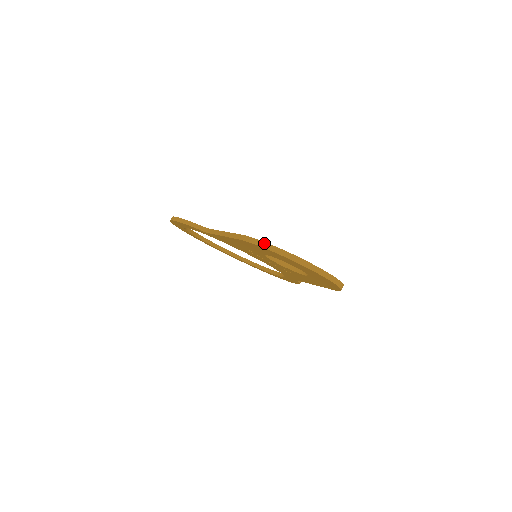
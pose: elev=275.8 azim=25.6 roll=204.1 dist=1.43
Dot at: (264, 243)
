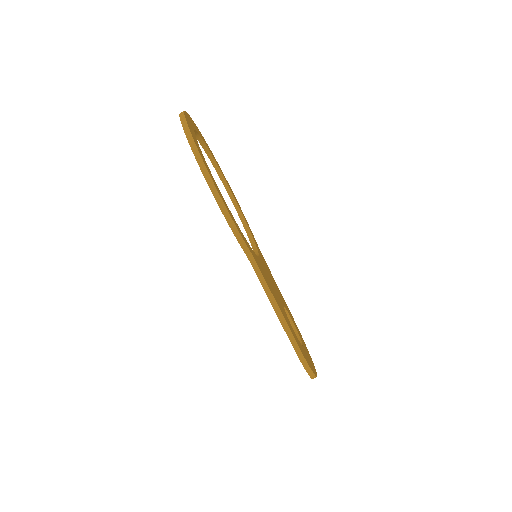
Dot at: (310, 370)
